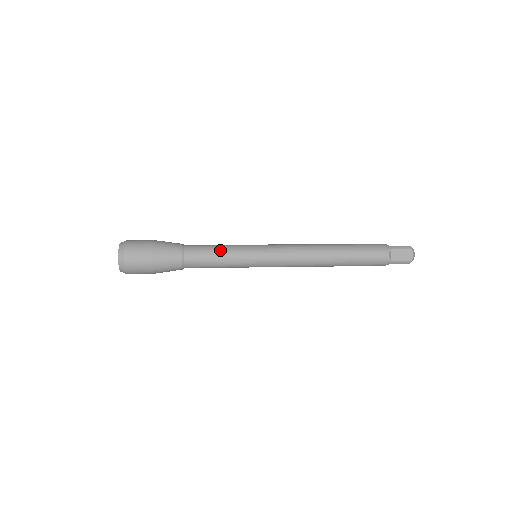
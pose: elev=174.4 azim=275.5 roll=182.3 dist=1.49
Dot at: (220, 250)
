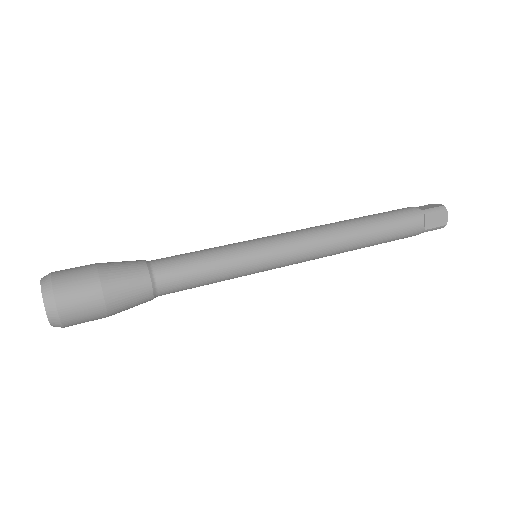
Dot at: (208, 261)
